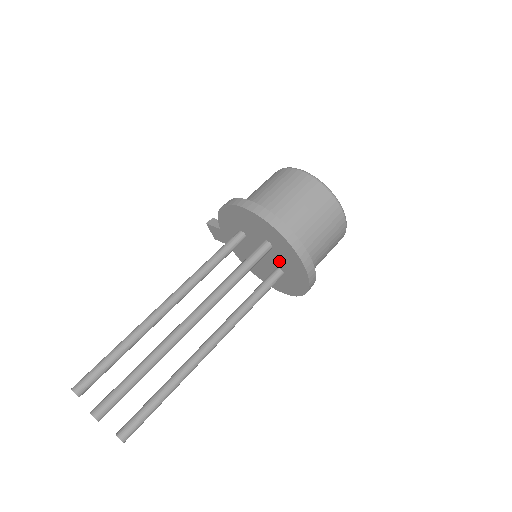
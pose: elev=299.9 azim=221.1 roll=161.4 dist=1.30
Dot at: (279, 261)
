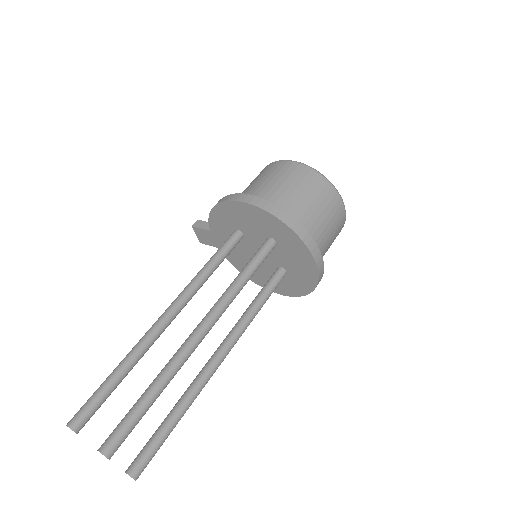
Dot at: (283, 259)
